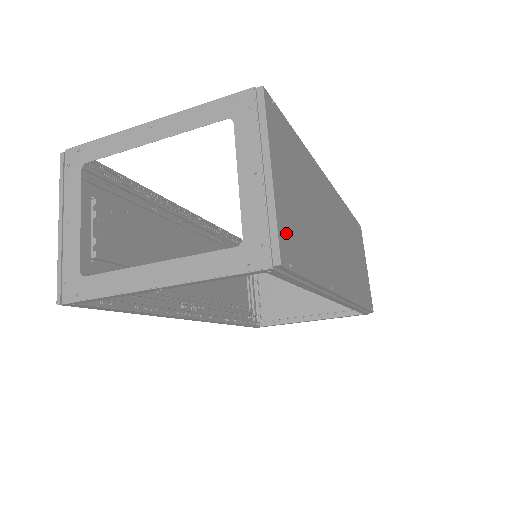
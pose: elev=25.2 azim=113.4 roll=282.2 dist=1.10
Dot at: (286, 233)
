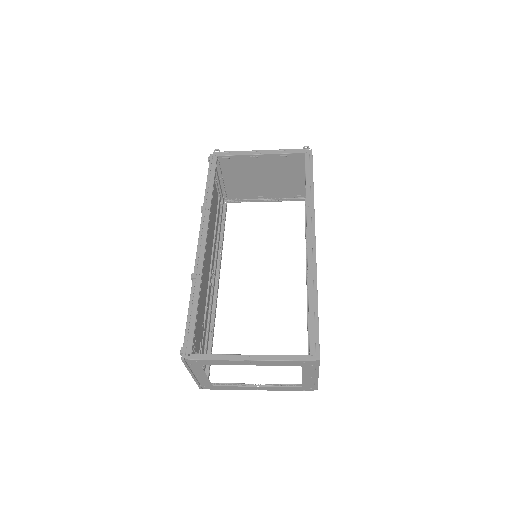
Dot at: occluded
